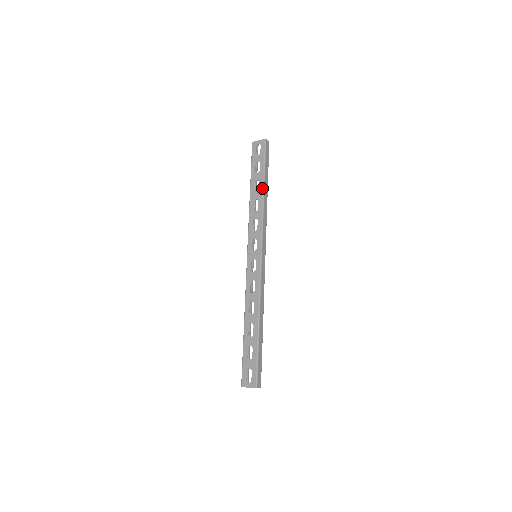
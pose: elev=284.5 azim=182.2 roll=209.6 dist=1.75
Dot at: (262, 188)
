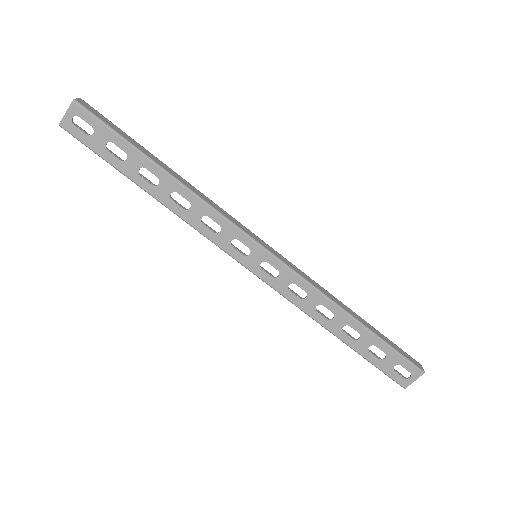
Dot at: (160, 172)
